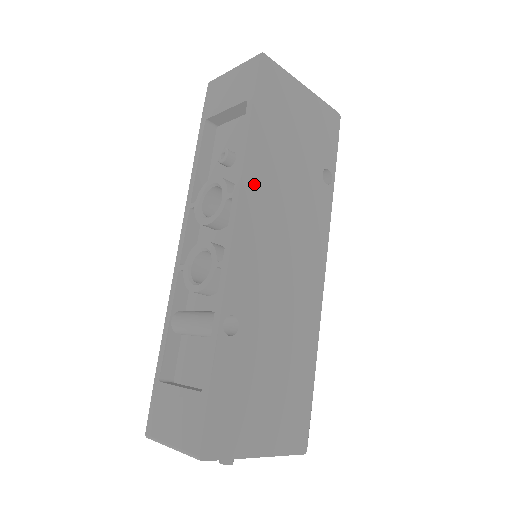
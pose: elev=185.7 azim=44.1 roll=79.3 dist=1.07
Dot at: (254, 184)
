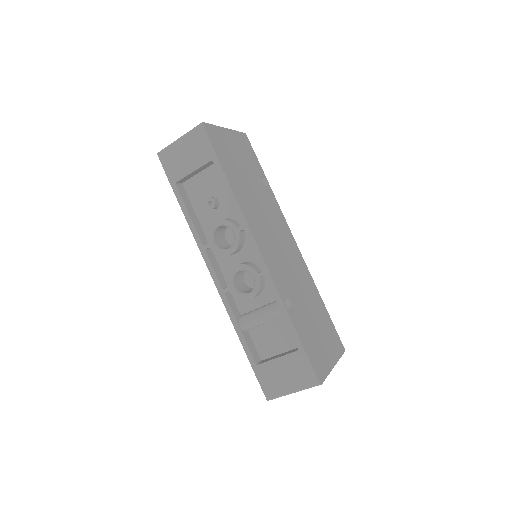
Dot at: (248, 213)
